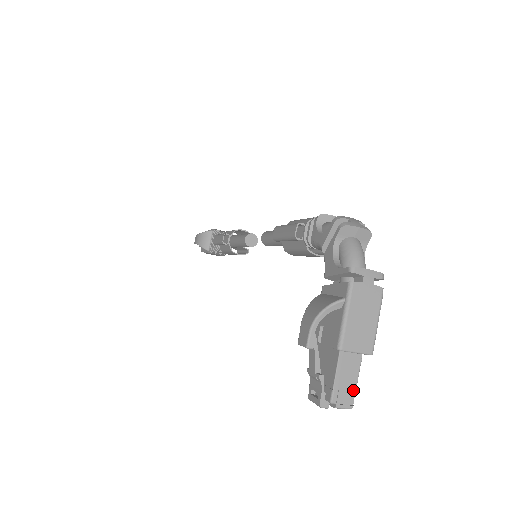
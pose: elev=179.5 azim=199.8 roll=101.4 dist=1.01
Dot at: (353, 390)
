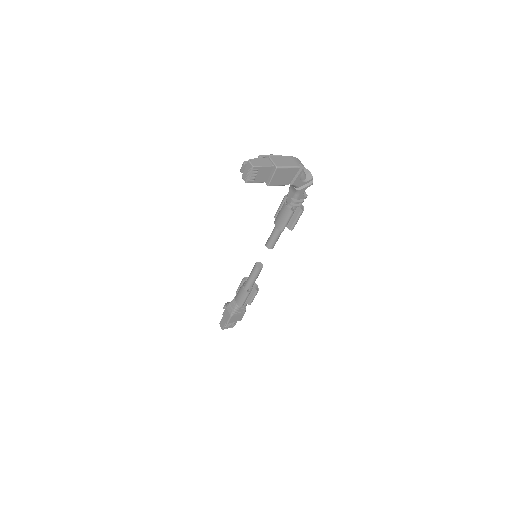
Dot at: (259, 165)
